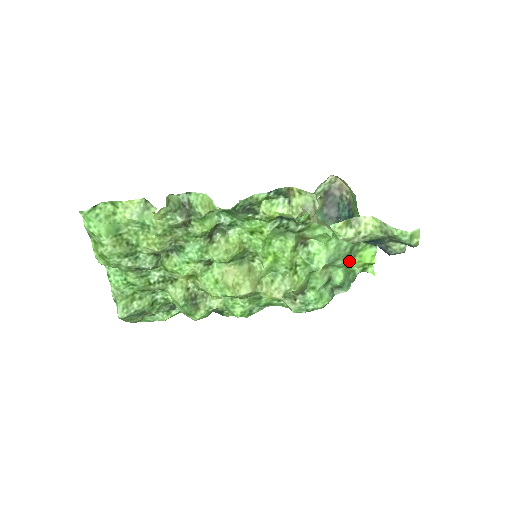
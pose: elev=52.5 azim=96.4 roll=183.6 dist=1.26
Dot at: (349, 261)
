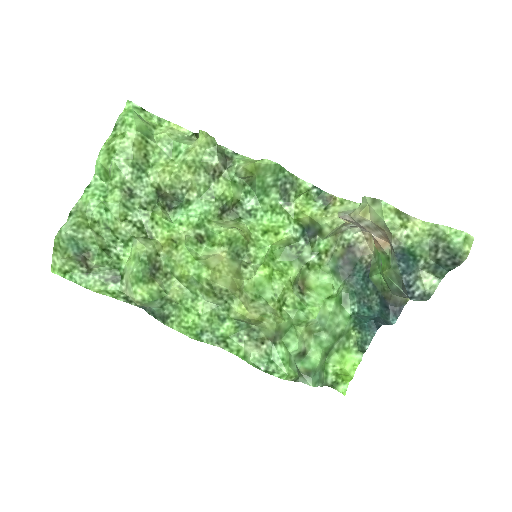
Dot at: (330, 352)
